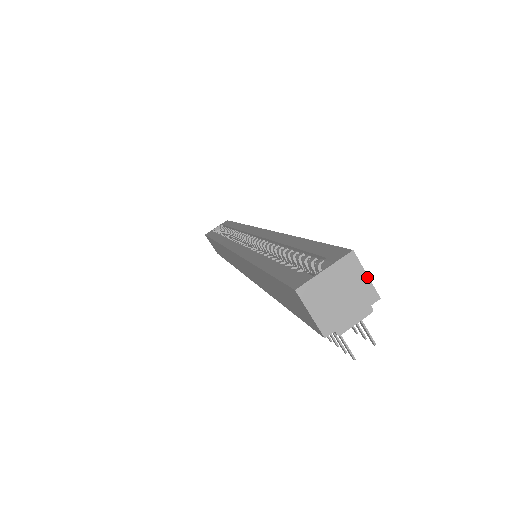
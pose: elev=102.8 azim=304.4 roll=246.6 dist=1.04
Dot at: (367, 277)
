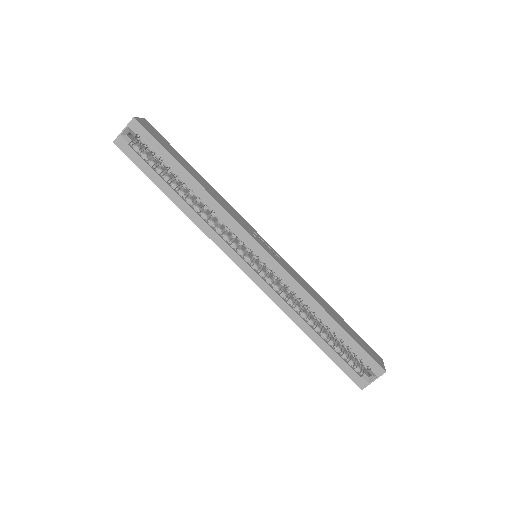
Dot at: occluded
